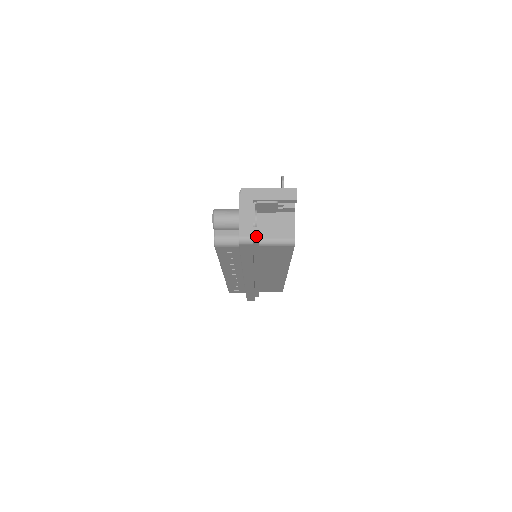
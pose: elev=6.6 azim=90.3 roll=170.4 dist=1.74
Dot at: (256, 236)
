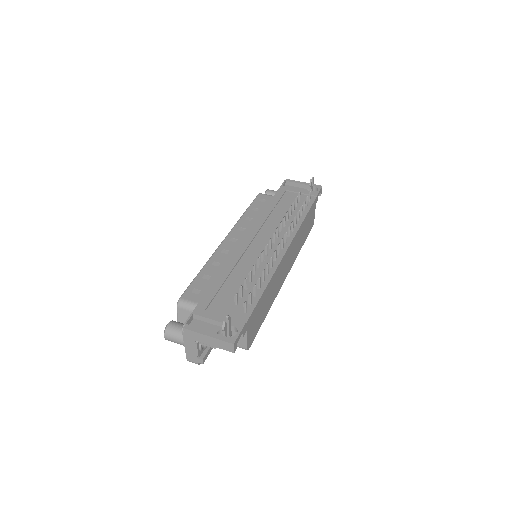
Dot at: occluded
